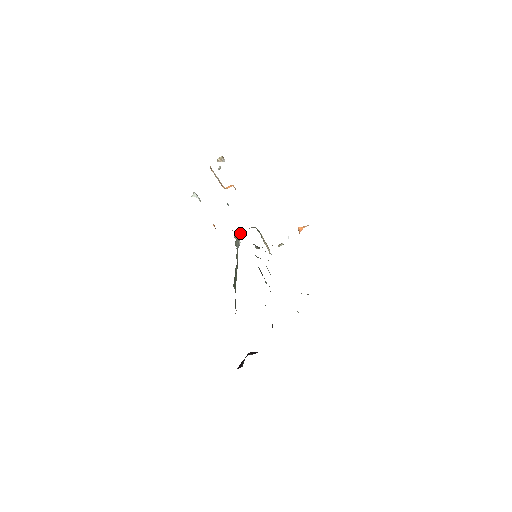
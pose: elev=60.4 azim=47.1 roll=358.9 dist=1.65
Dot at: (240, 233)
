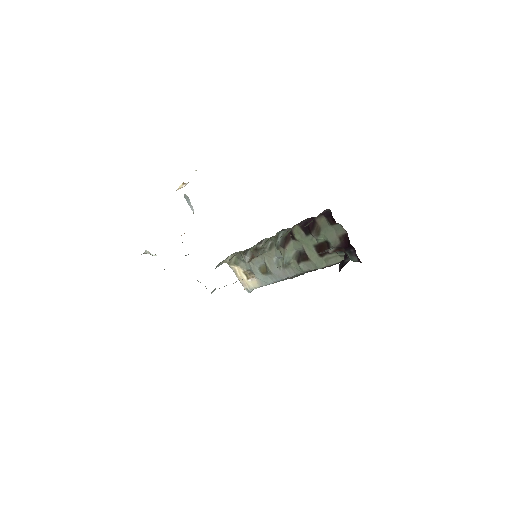
Dot at: (216, 267)
